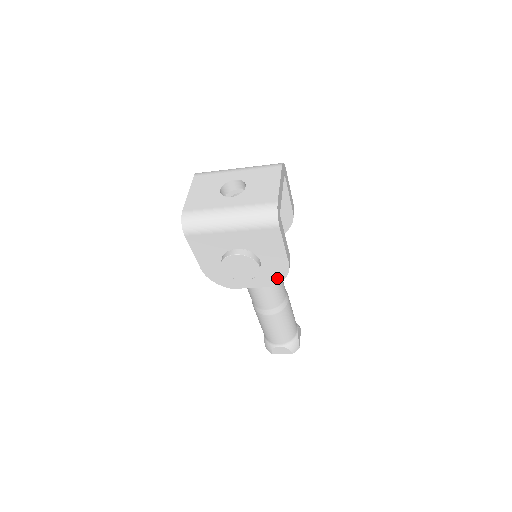
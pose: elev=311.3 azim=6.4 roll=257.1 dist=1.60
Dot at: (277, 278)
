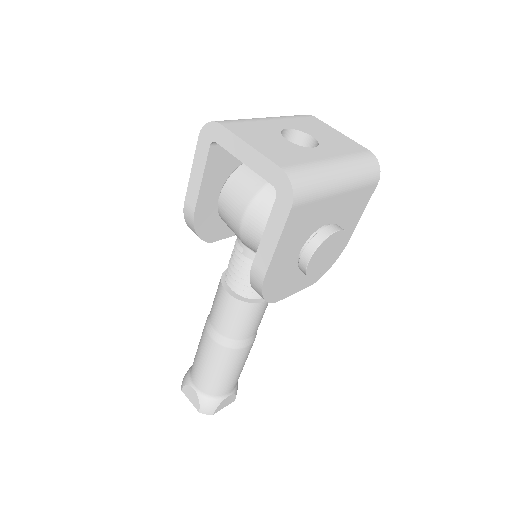
Dot at: occluded
